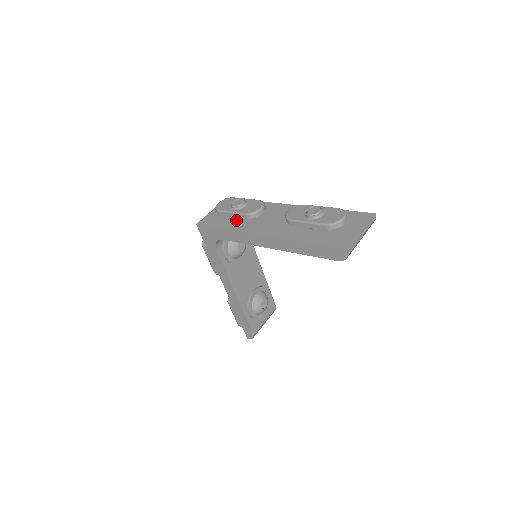
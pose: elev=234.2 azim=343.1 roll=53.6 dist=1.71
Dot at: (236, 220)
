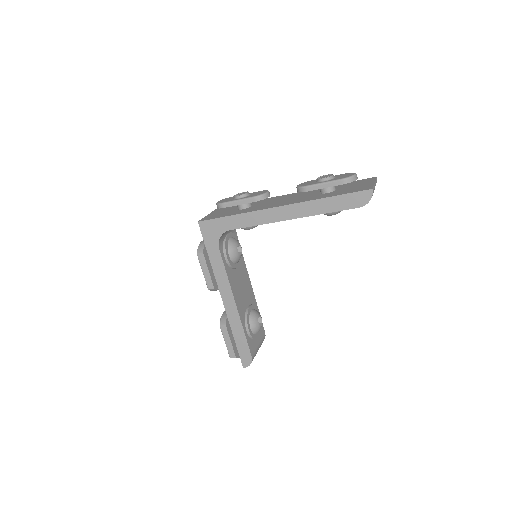
Dot at: (241, 210)
